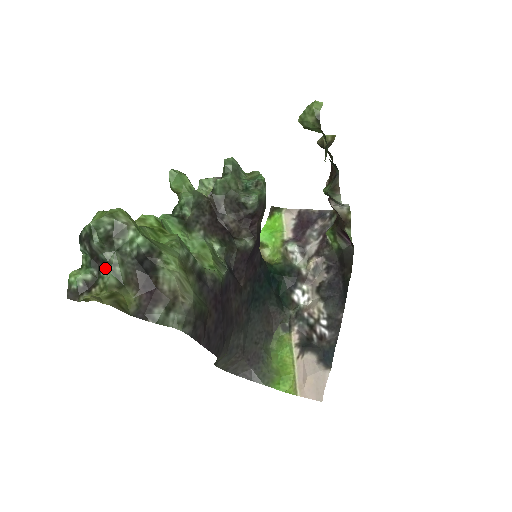
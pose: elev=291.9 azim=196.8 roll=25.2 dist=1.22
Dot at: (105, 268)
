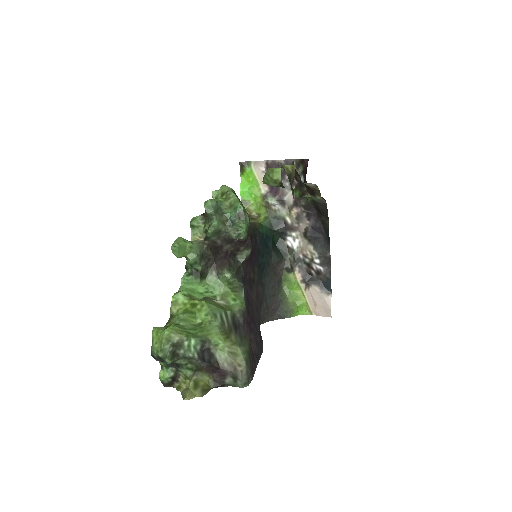
Dot at: (180, 367)
